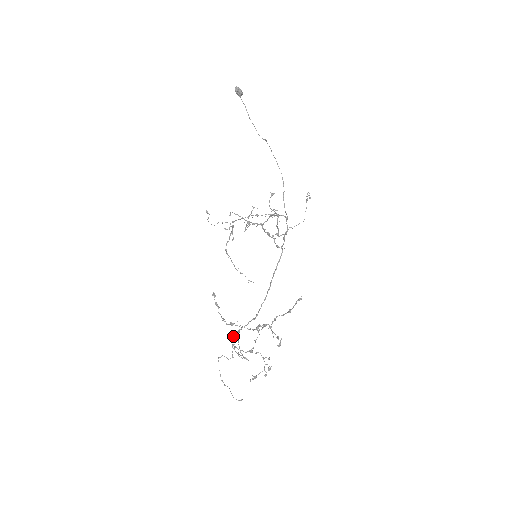
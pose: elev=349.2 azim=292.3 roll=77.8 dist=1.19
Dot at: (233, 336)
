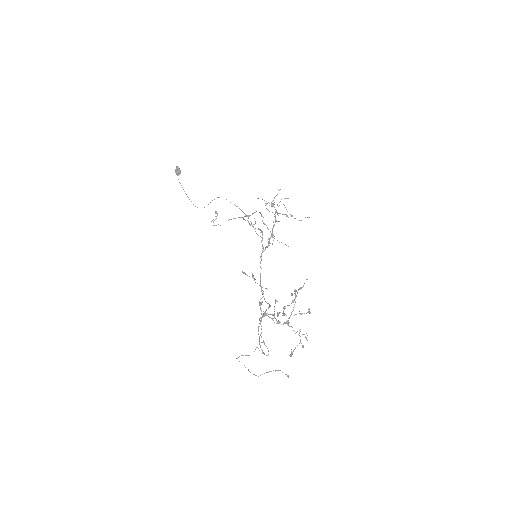
Dot at: (262, 316)
